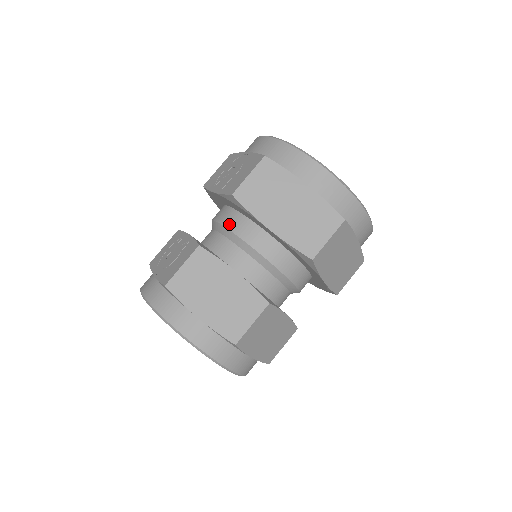
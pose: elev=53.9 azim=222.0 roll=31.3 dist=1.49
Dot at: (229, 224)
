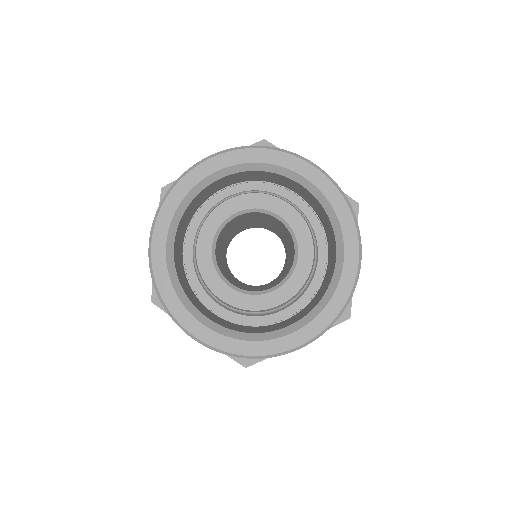
Dot at: occluded
